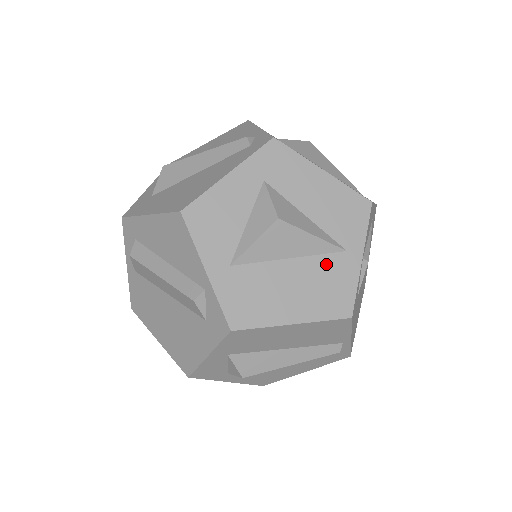
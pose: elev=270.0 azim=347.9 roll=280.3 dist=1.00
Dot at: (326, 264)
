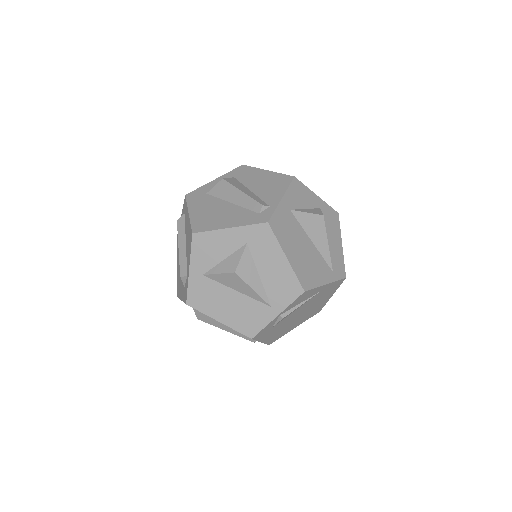
Dot at: (255, 306)
